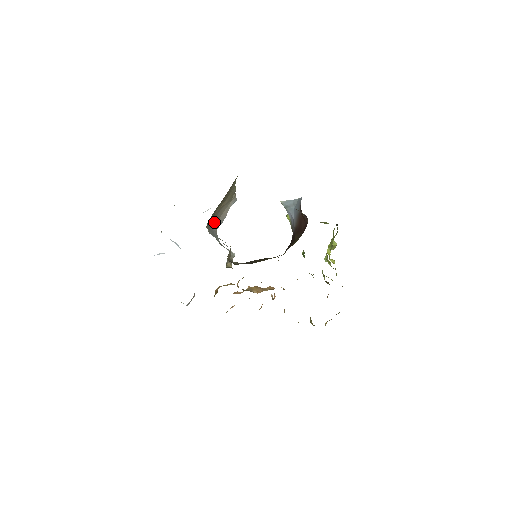
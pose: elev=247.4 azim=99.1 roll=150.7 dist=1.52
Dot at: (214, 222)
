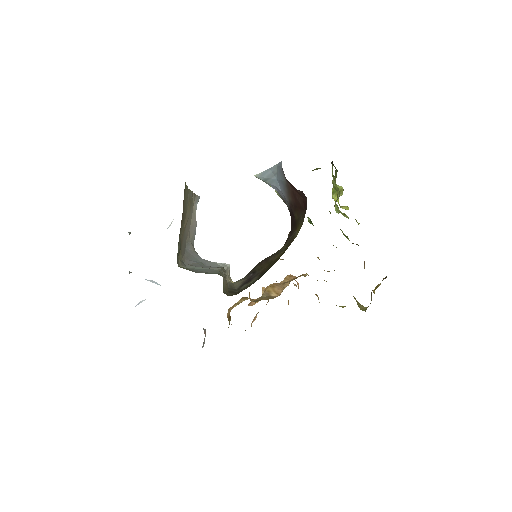
Dot at: occluded
